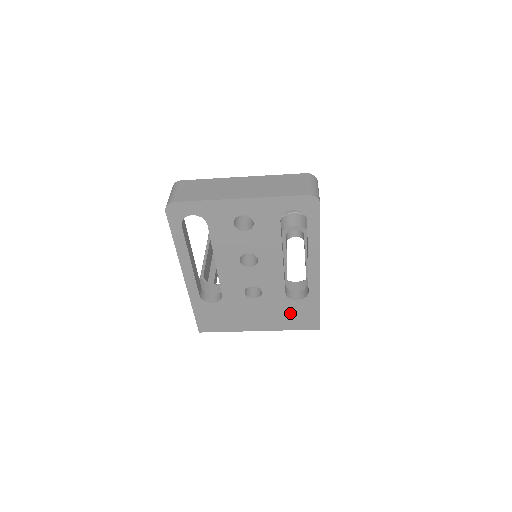
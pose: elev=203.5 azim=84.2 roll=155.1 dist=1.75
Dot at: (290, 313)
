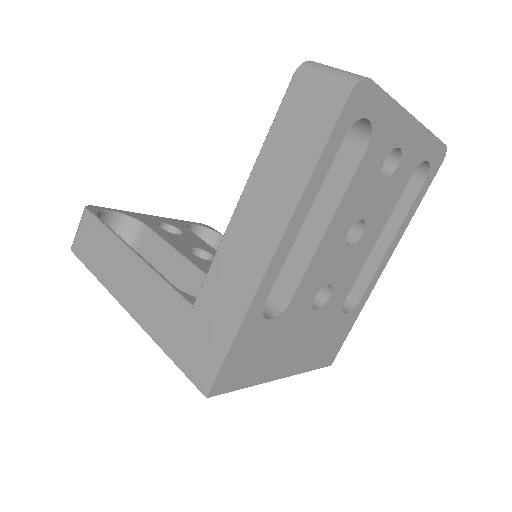
Dot at: (327, 338)
